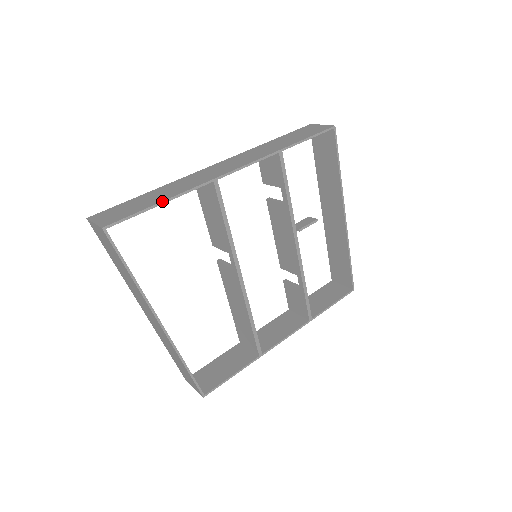
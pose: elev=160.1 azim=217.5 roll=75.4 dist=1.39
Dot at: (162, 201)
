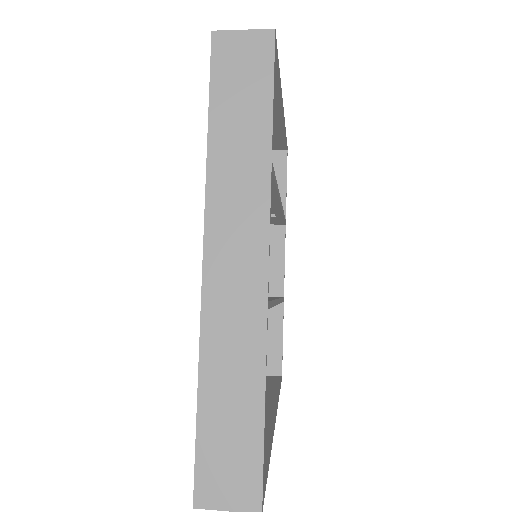
Dot at: (264, 408)
